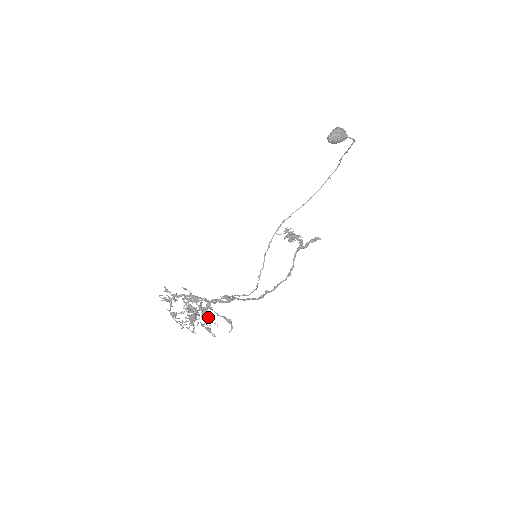
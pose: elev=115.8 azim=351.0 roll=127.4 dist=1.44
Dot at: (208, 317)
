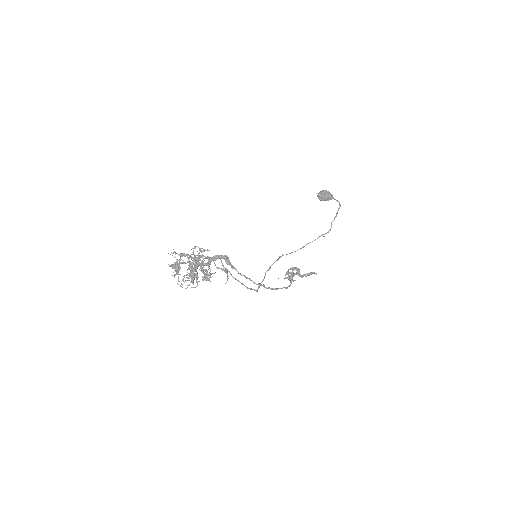
Dot at: (207, 279)
